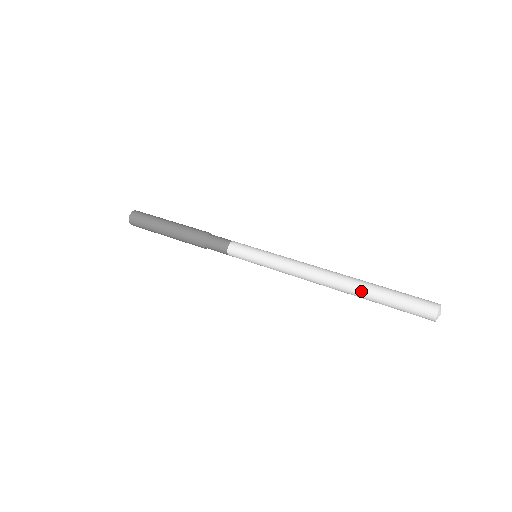
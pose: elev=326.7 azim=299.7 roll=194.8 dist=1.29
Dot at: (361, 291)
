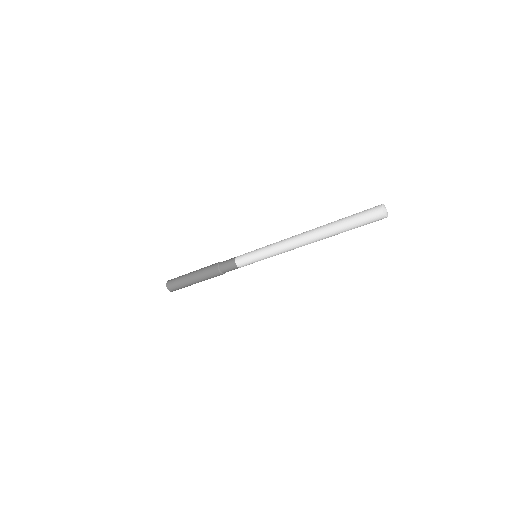
Dot at: (329, 229)
